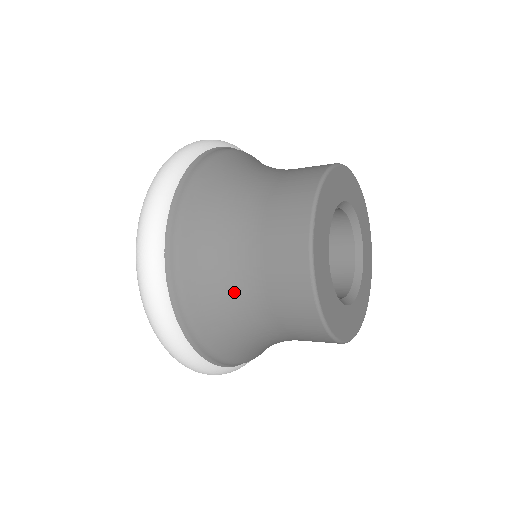
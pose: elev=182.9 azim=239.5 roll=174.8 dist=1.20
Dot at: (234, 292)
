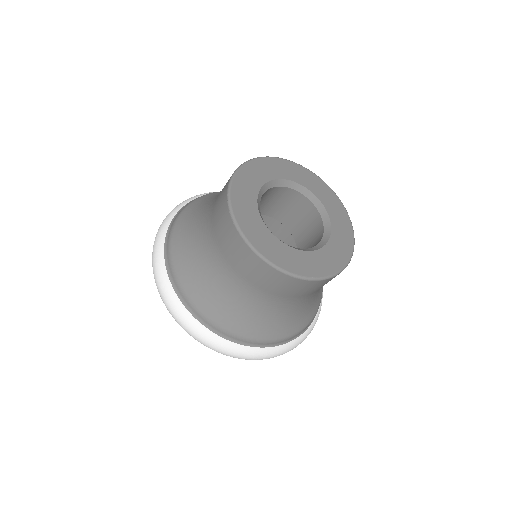
Dot at: (201, 245)
